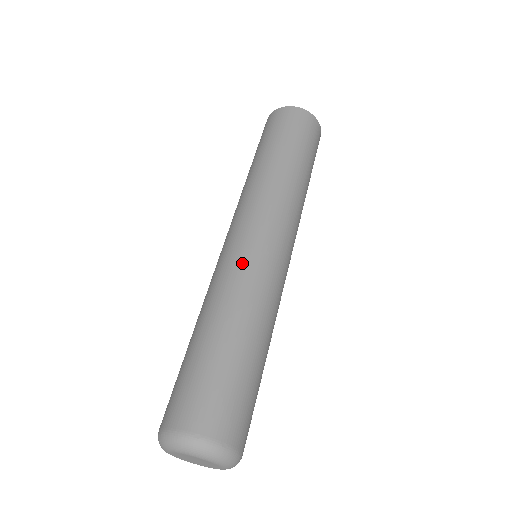
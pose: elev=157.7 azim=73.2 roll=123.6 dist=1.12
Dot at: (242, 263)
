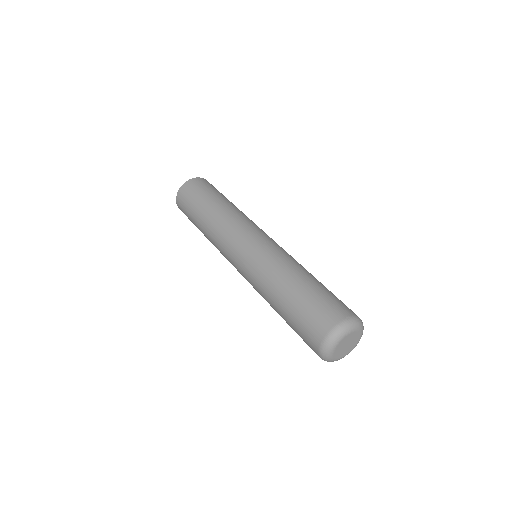
Dot at: (268, 250)
